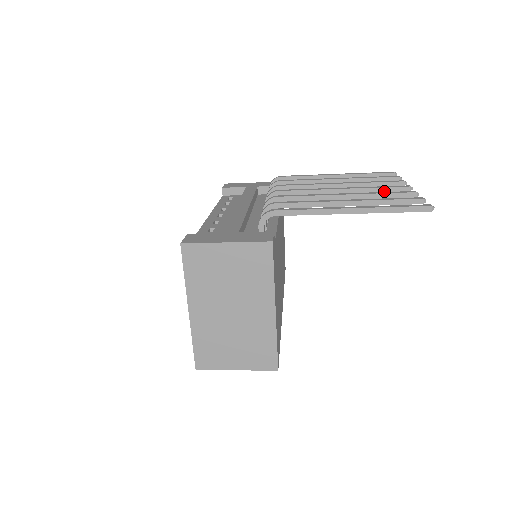
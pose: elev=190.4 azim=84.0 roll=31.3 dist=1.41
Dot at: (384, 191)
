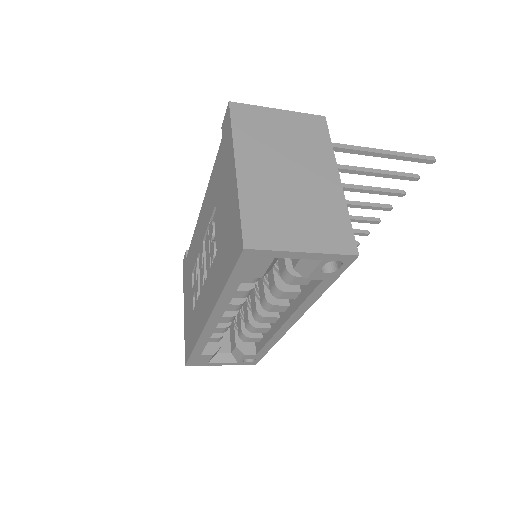
Dot at: (371, 205)
